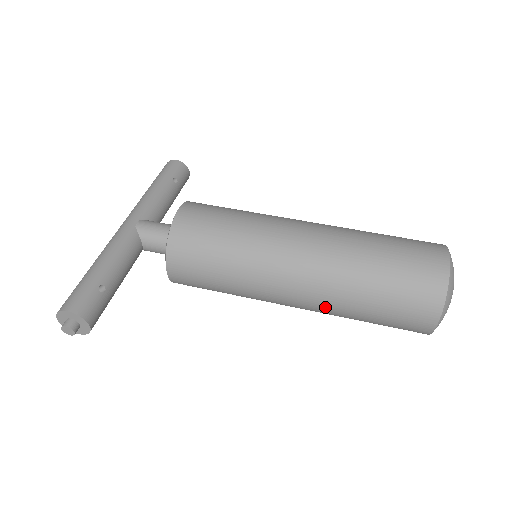
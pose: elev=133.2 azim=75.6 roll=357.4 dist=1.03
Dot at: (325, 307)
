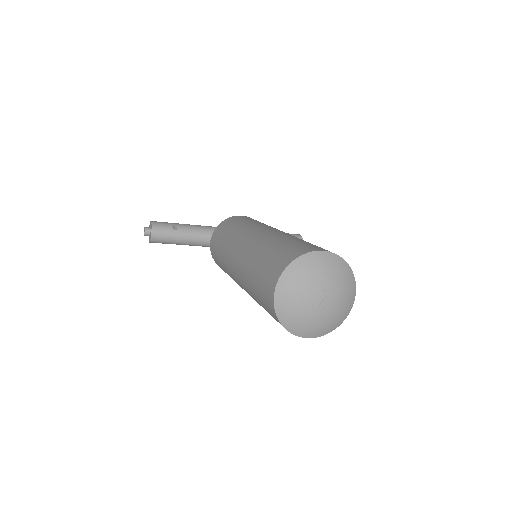
Dot at: (242, 274)
